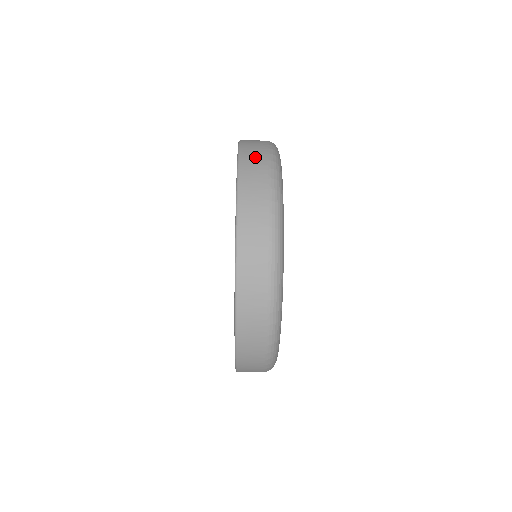
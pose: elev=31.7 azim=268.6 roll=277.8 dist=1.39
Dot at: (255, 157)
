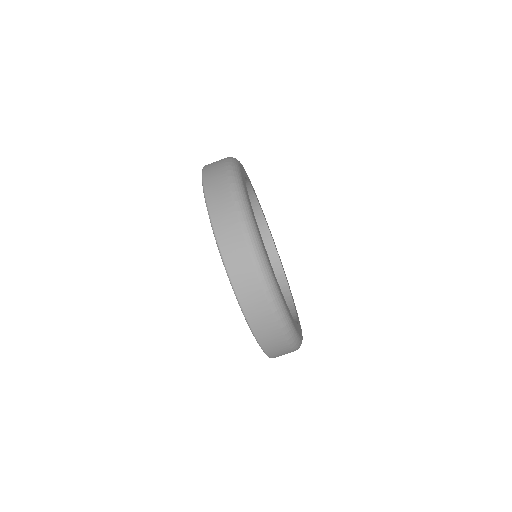
Dot at: (216, 161)
